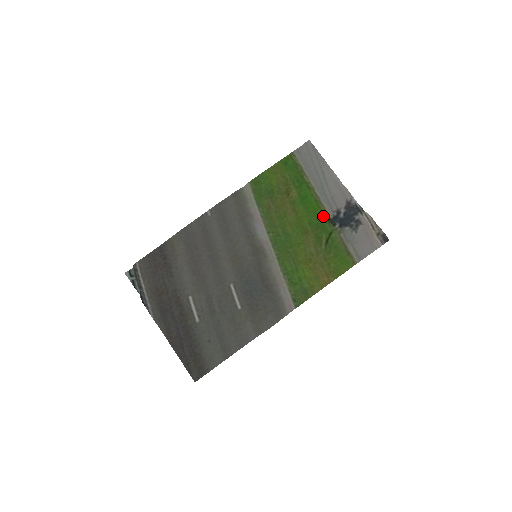
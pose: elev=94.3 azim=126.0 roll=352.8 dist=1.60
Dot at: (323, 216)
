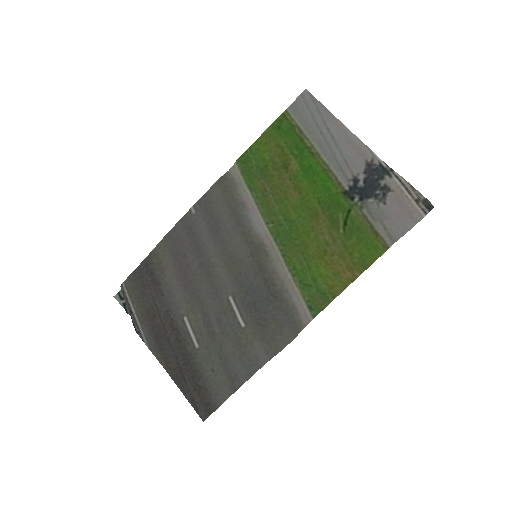
Dot at: (336, 189)
